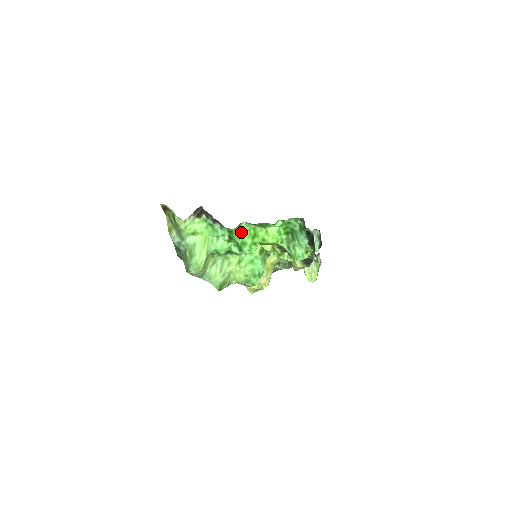
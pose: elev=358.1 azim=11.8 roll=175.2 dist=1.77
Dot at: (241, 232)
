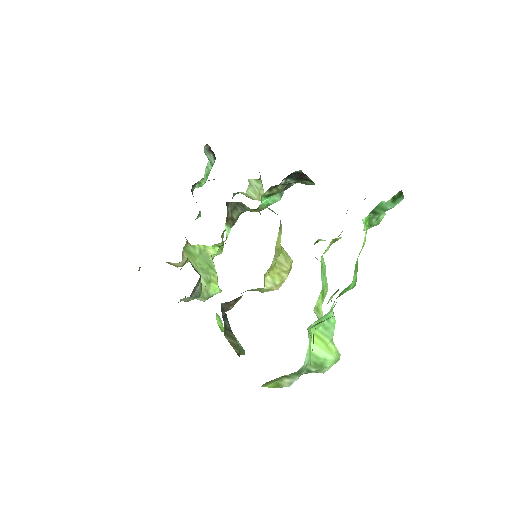
Dot at: (352, 283)
